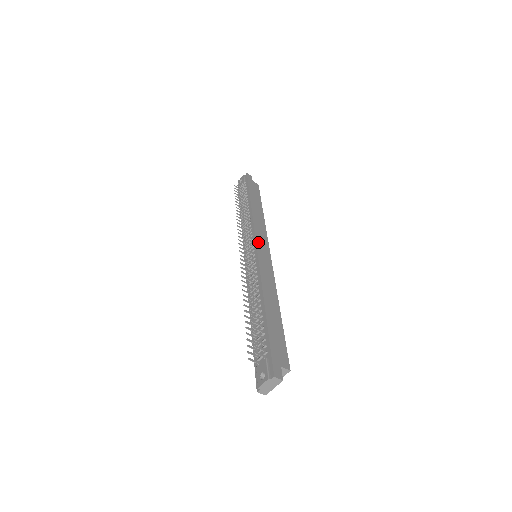
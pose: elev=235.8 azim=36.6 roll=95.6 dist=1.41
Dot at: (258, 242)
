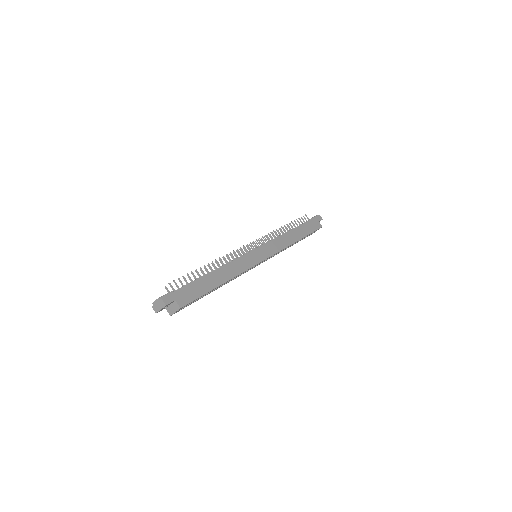
Dot at: (263, 247)
